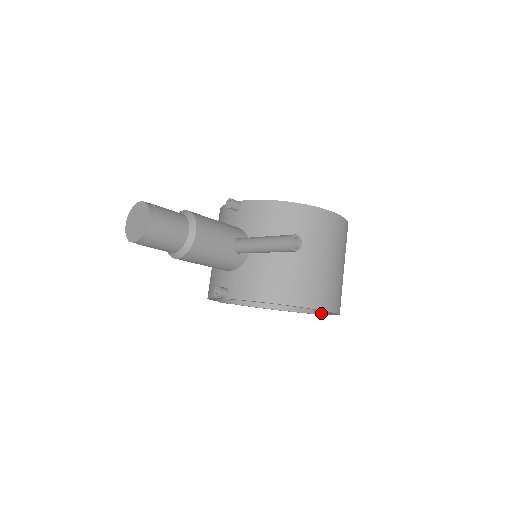
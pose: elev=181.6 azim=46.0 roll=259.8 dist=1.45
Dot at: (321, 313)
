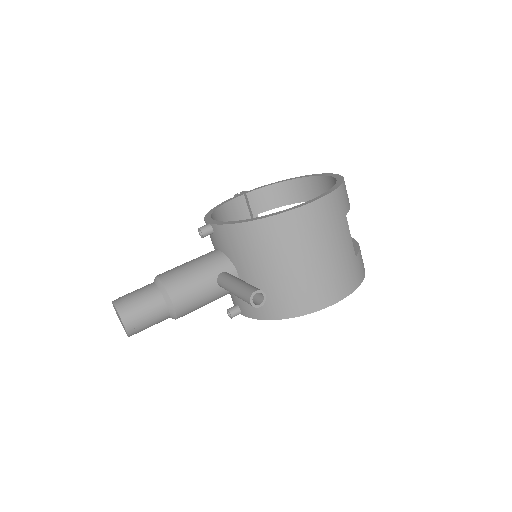
Dot at: occluded
